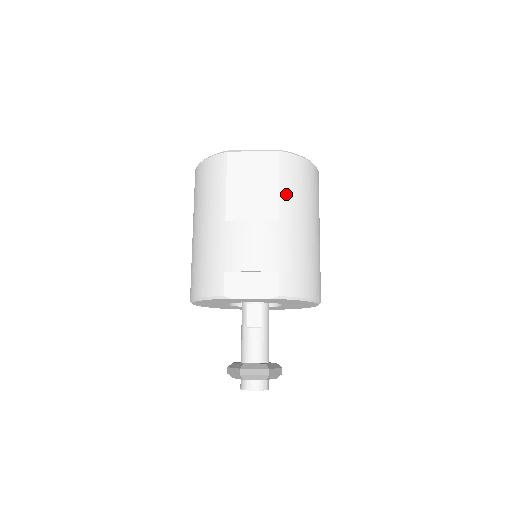
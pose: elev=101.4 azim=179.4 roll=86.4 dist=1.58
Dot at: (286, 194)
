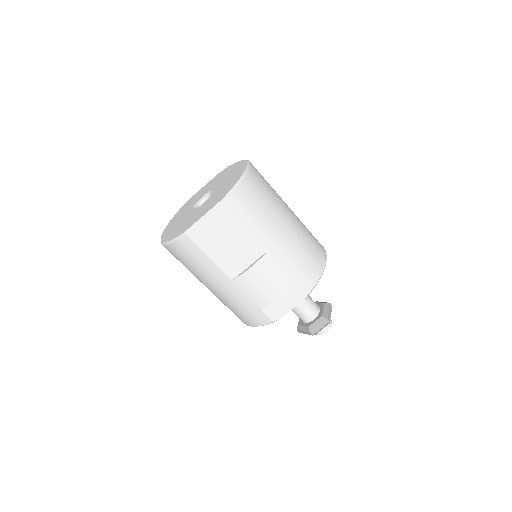
Dot at: (256, 227)
